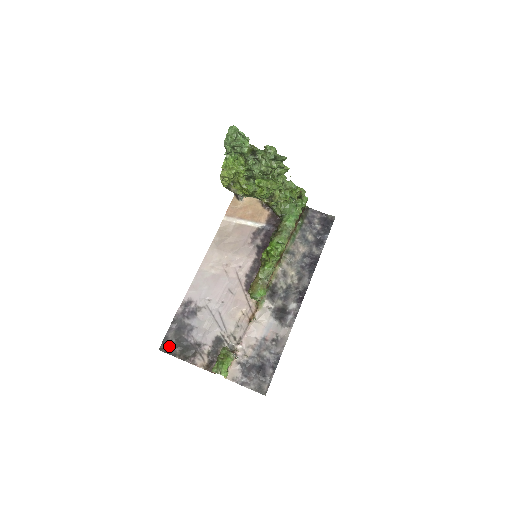
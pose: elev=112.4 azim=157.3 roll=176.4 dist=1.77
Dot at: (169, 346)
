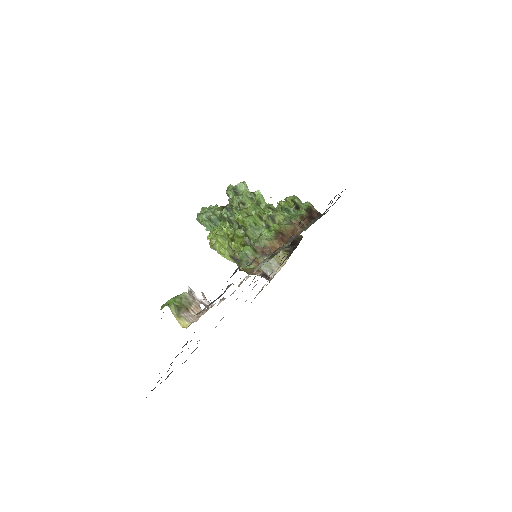
Dot at: occluded
